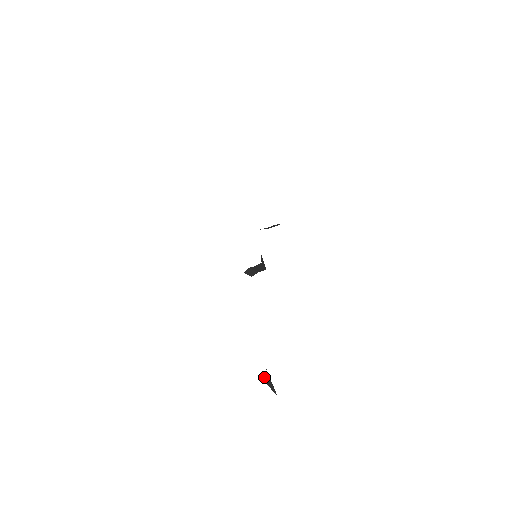
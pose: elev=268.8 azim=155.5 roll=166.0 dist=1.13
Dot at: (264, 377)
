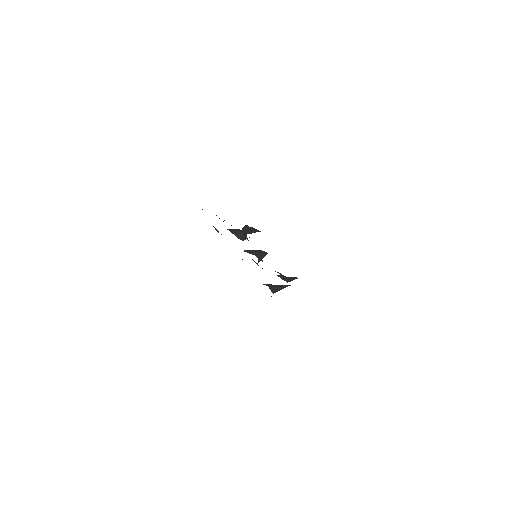
Dot at: (273, 291)
